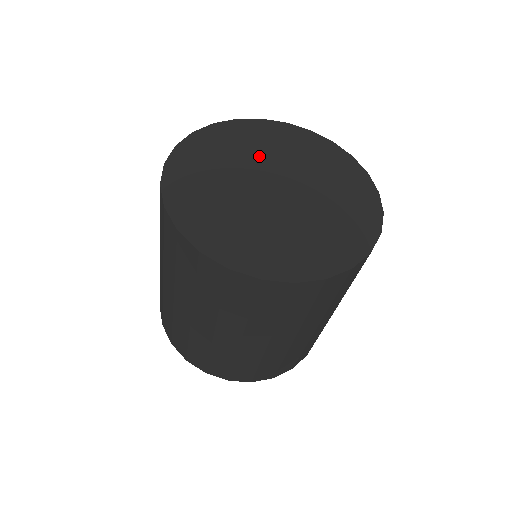
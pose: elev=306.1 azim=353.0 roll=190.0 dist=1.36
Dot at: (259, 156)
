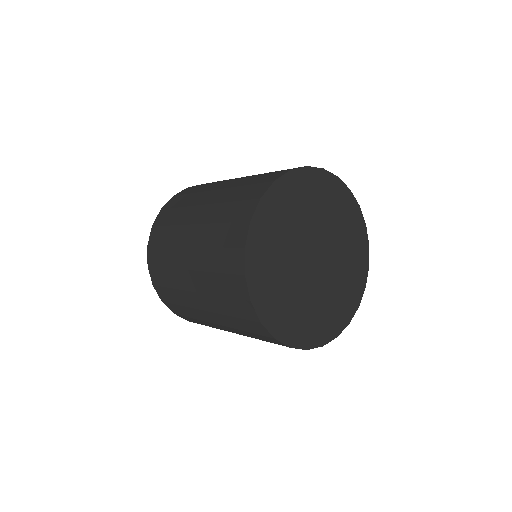
Dot at: (313, 219)
